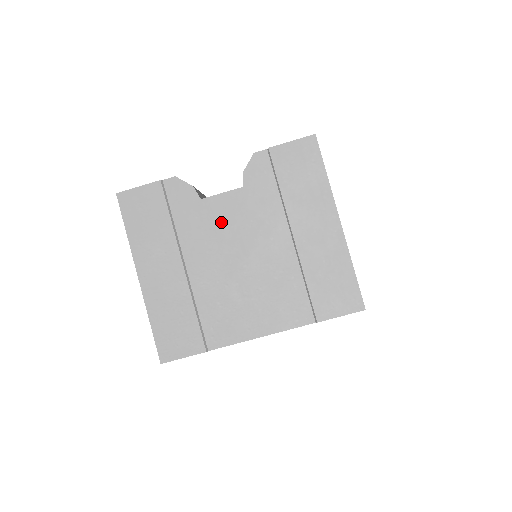
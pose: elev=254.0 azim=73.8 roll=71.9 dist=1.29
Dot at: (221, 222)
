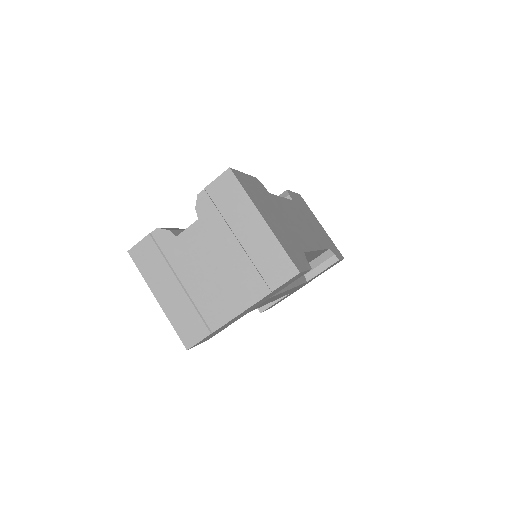
Dot at: (193, 247)
